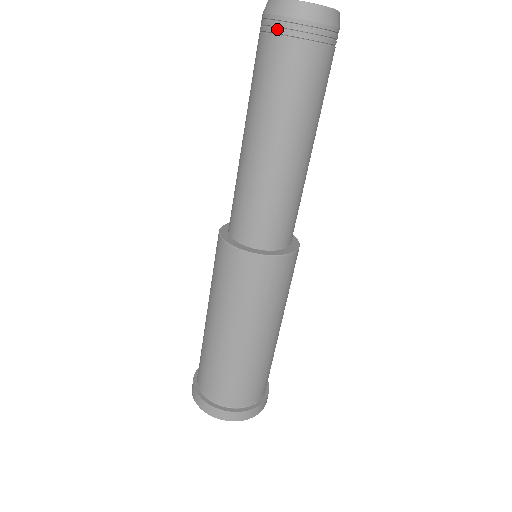
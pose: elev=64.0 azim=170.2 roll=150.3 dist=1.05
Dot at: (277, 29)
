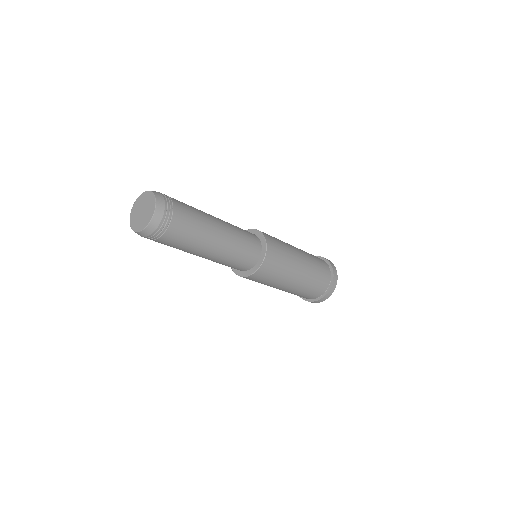
Dot at: occluded
